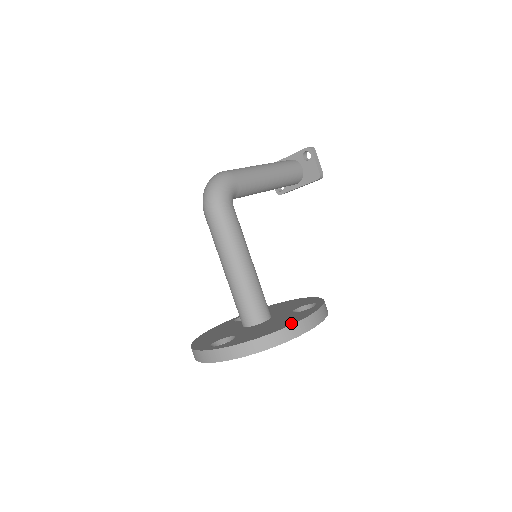
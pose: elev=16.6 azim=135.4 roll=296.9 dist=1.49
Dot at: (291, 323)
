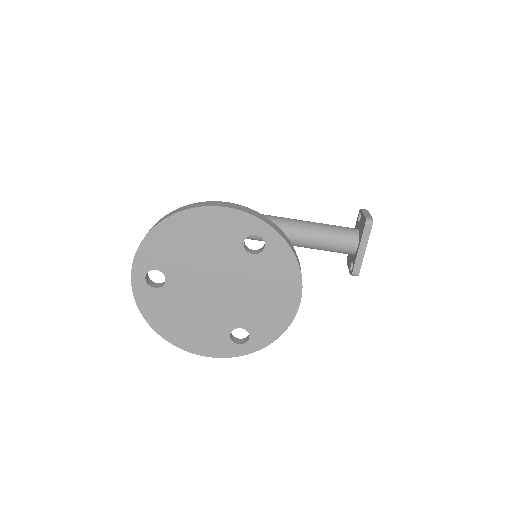
Dot at: occluded
